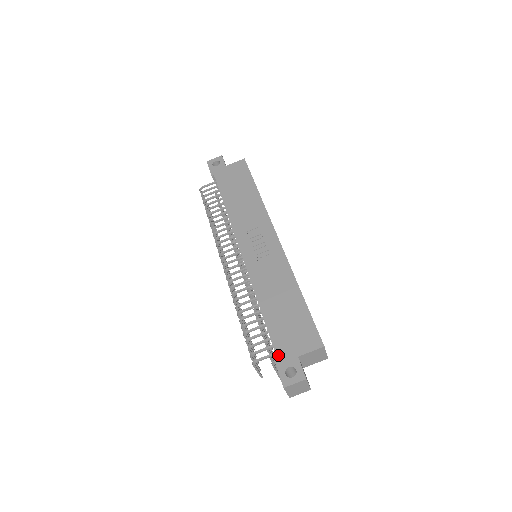
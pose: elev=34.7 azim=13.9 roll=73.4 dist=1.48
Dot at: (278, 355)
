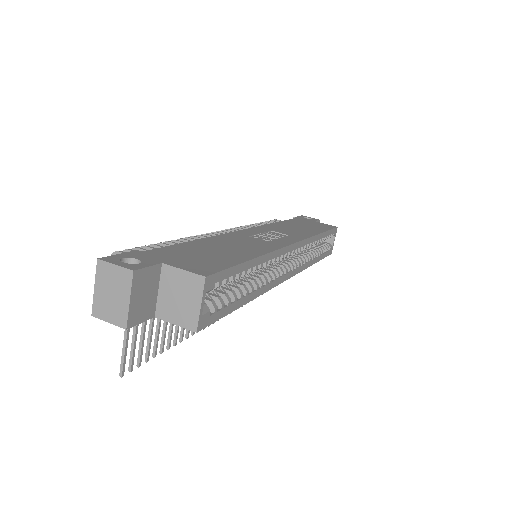
Dot at: (146, 252)
